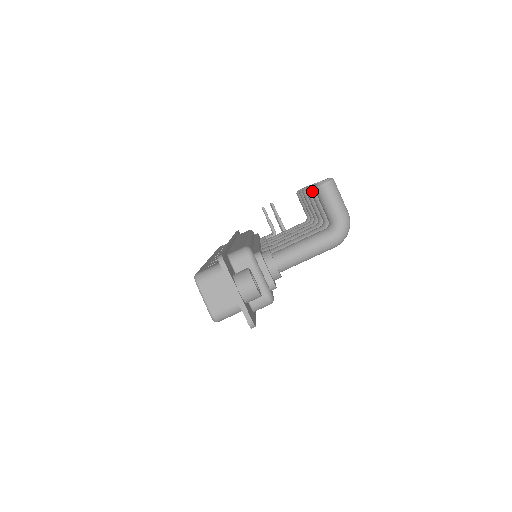
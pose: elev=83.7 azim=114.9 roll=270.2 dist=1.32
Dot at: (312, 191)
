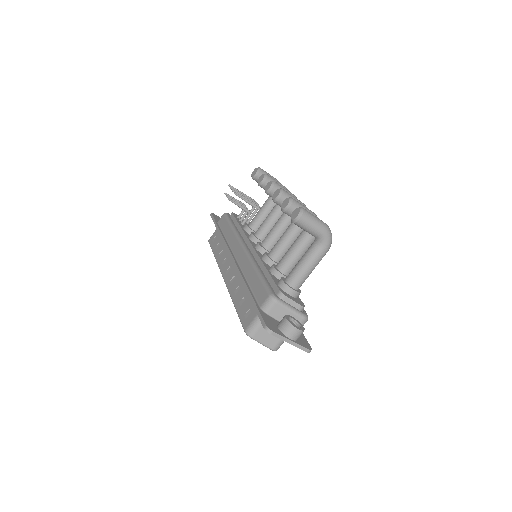
Dot at: (285, 213)
